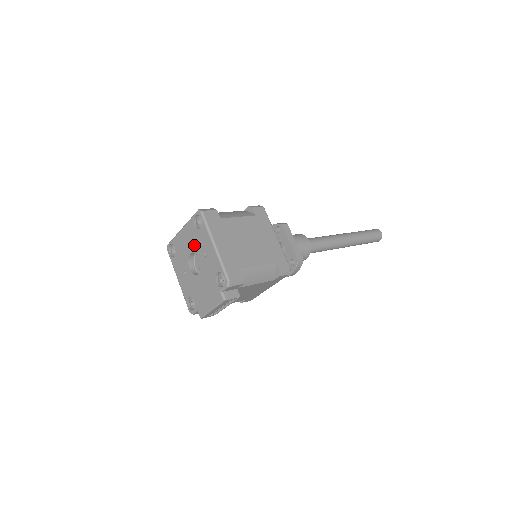
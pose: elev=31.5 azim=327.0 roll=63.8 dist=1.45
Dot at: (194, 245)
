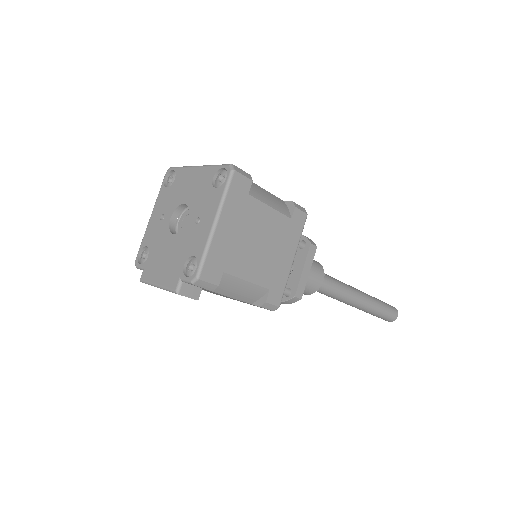
Dot at: (195, 198)
